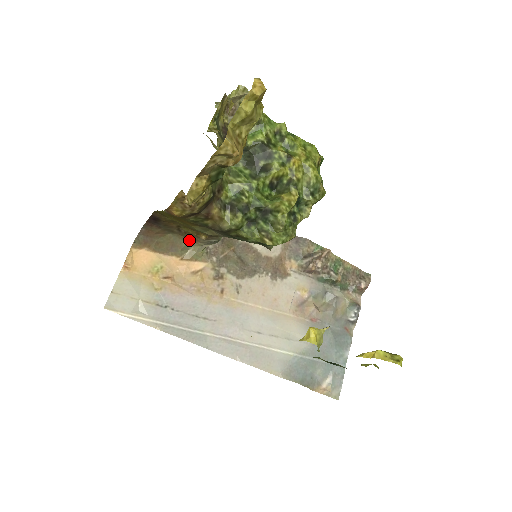
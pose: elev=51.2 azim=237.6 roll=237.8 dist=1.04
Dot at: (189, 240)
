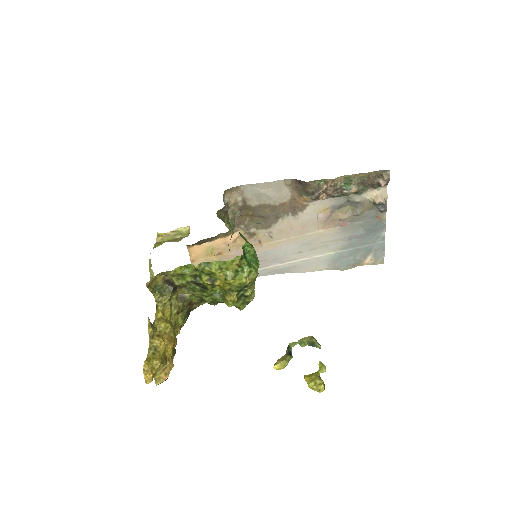
Dot at: occluded
